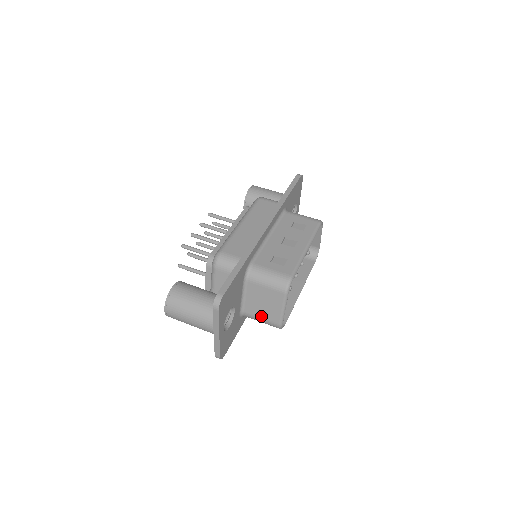
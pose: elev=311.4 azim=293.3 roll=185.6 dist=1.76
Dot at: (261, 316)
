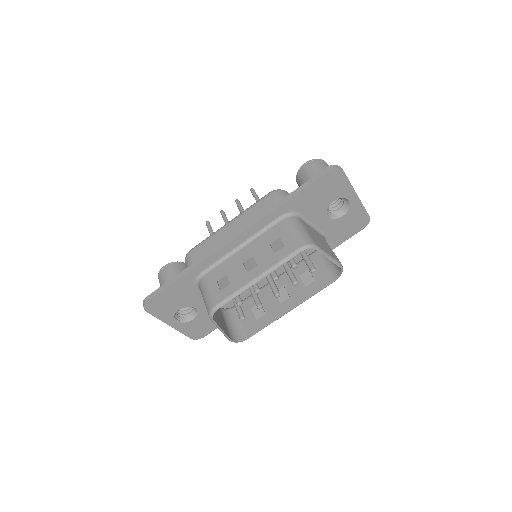
Dot at: occluded
